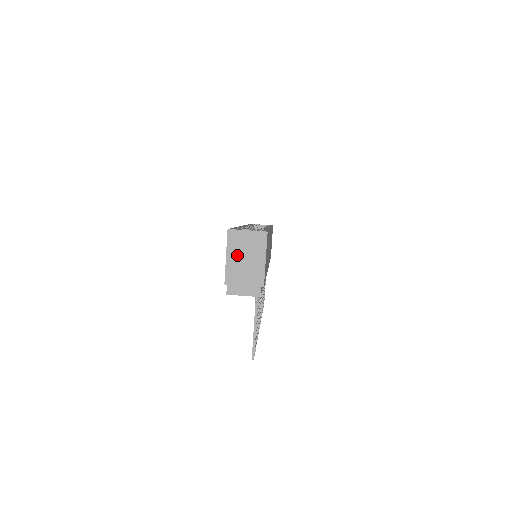
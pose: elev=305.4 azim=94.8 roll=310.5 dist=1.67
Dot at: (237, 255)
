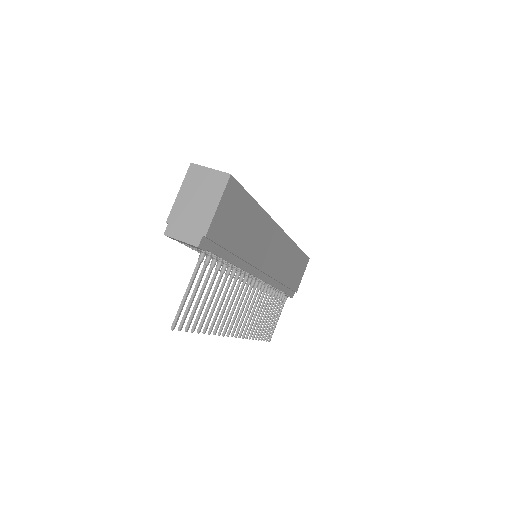
Dot at: (190, 193)
